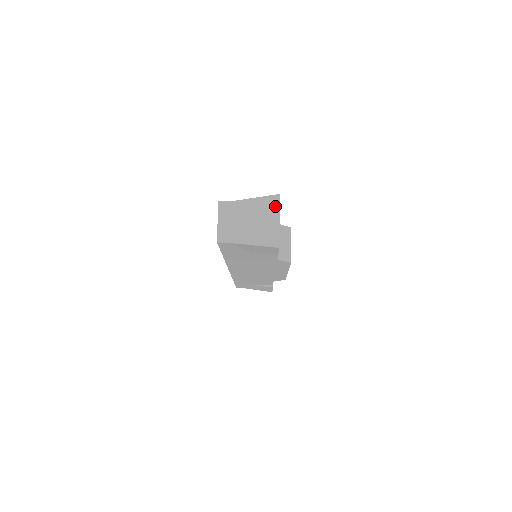
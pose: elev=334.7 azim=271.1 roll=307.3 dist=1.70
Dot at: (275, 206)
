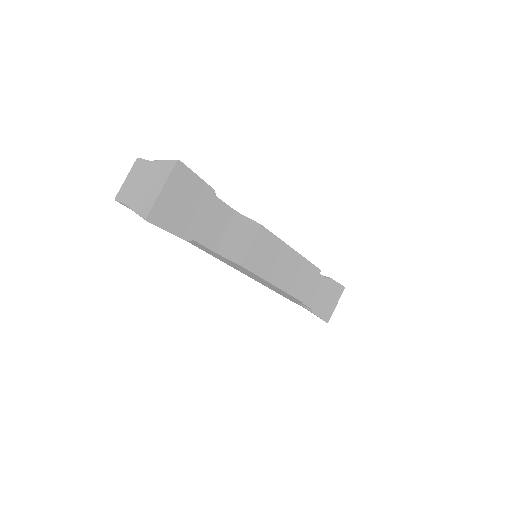
Dot at: (167, 173)
